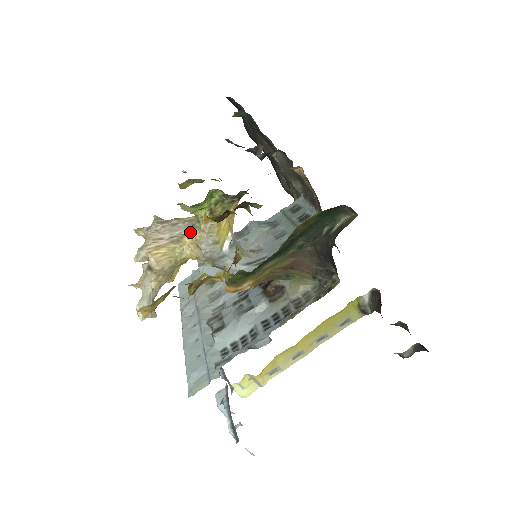
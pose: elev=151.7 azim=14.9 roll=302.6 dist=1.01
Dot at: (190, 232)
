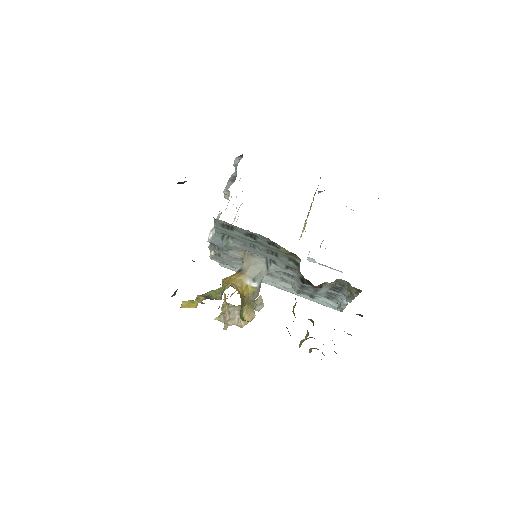
Dot at: occluded
